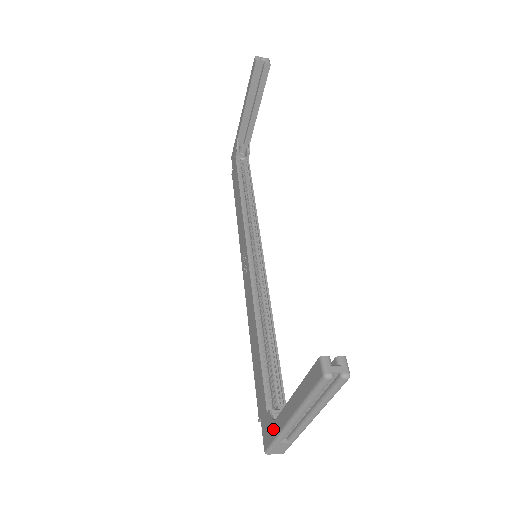
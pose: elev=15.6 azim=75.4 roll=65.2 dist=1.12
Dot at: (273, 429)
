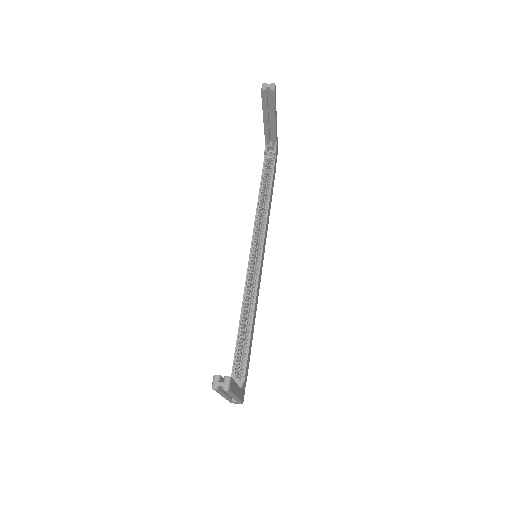
Dot at: occluded
